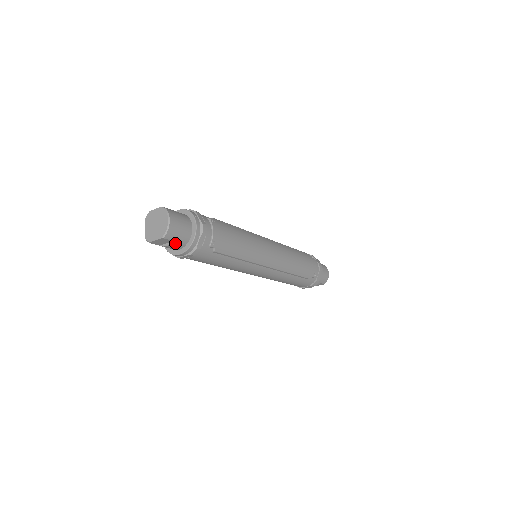
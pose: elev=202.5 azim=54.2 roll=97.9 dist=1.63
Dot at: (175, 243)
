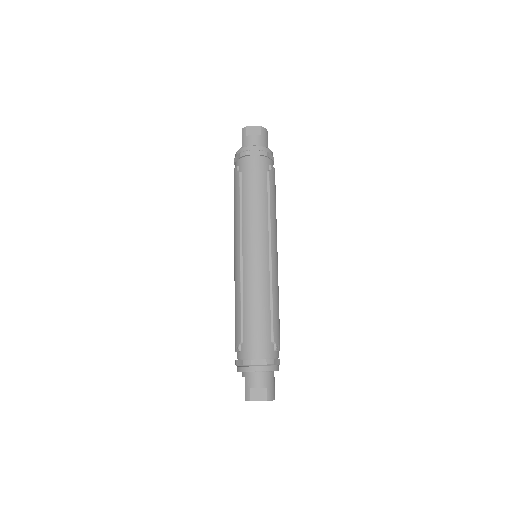
Dot at: (259, 138)
